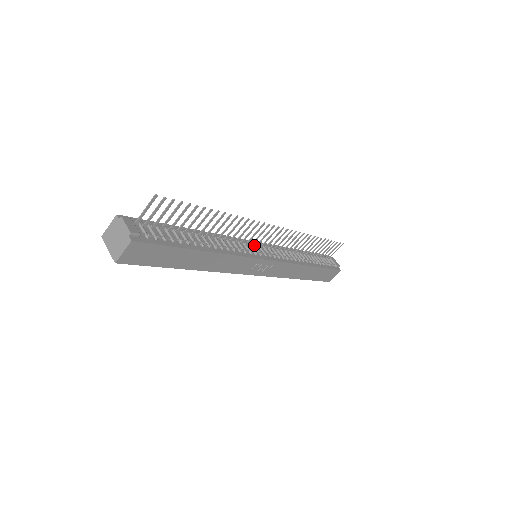
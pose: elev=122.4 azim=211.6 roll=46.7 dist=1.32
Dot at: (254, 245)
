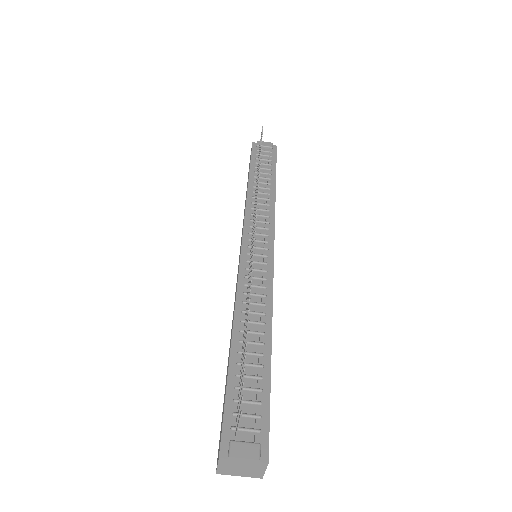
Dot at: occluded
